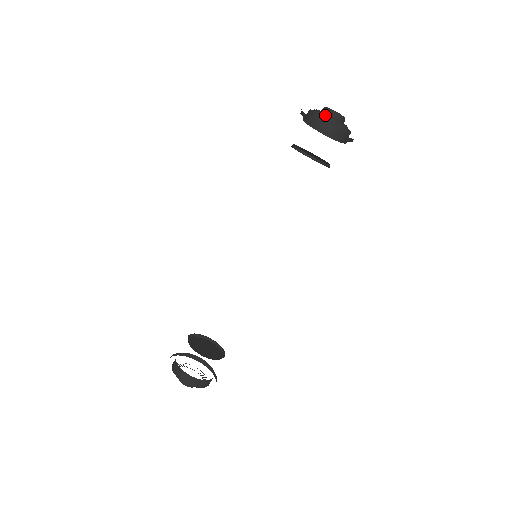
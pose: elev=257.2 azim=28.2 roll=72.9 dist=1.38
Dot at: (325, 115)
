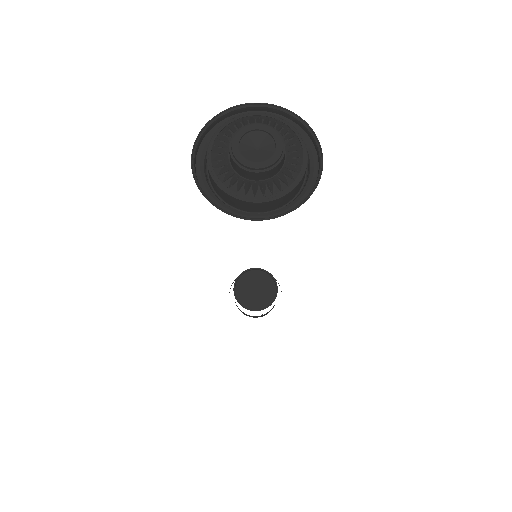
Dot at: (269, 202)
